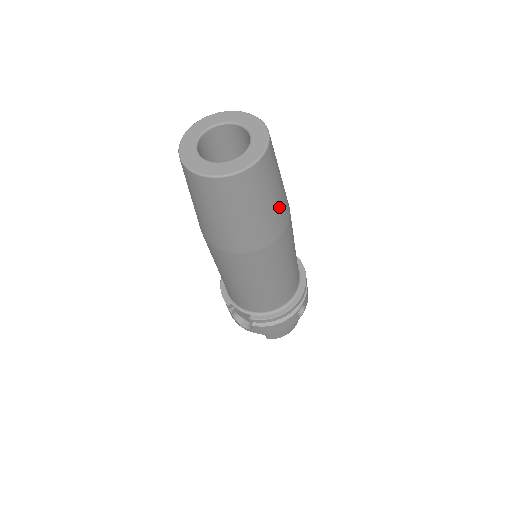
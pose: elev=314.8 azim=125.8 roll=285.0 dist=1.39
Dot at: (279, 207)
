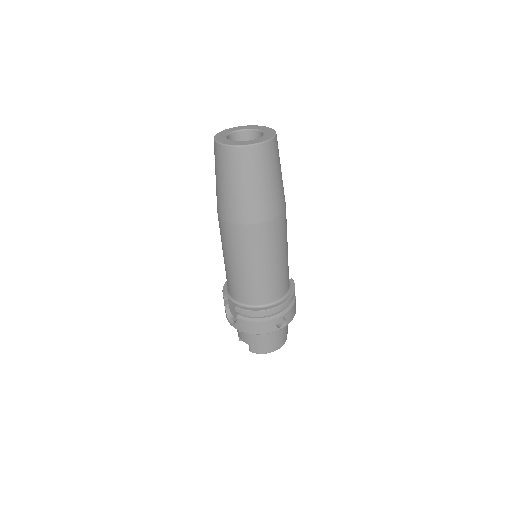
Dot at: (272, 194)
